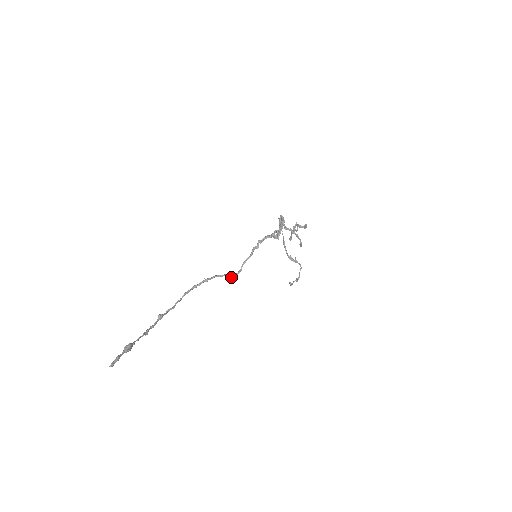
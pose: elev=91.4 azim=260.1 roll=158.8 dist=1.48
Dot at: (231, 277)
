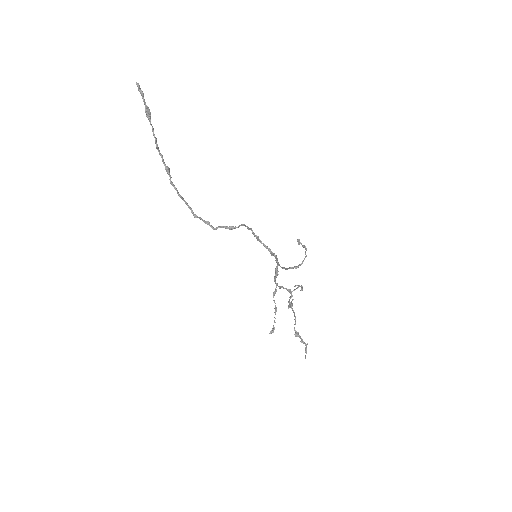
Dot at: (234, 227)
